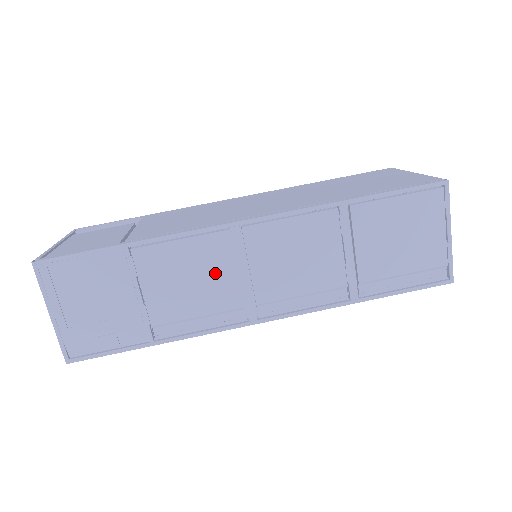
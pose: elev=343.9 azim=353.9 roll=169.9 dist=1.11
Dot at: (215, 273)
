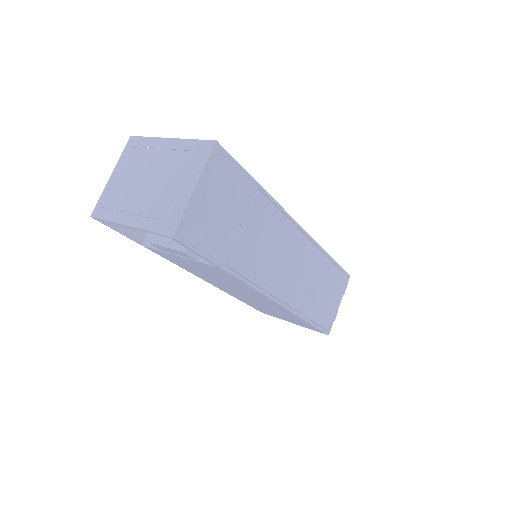
Dot at: (276, 245)
